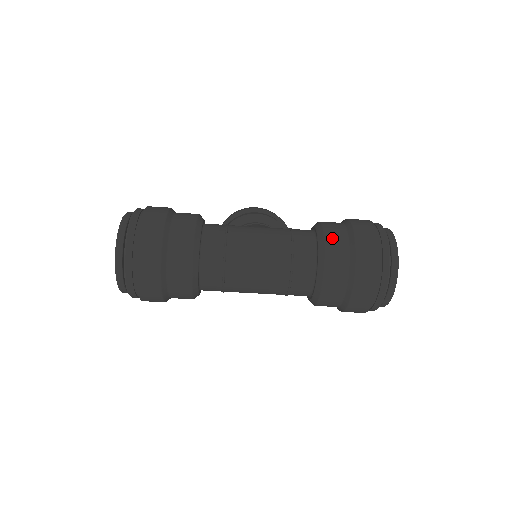
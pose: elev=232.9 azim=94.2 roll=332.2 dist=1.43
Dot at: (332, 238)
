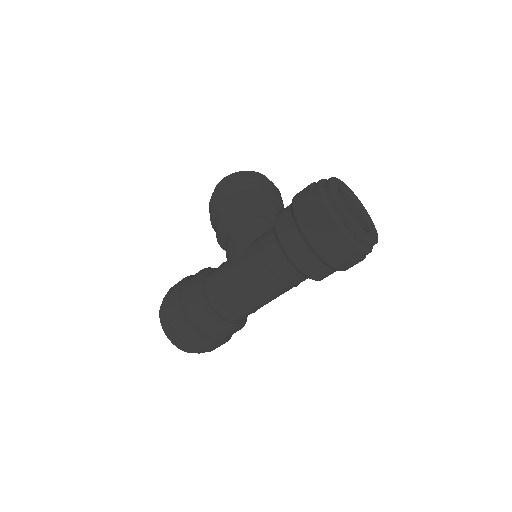
Dot at: (295, 254)
